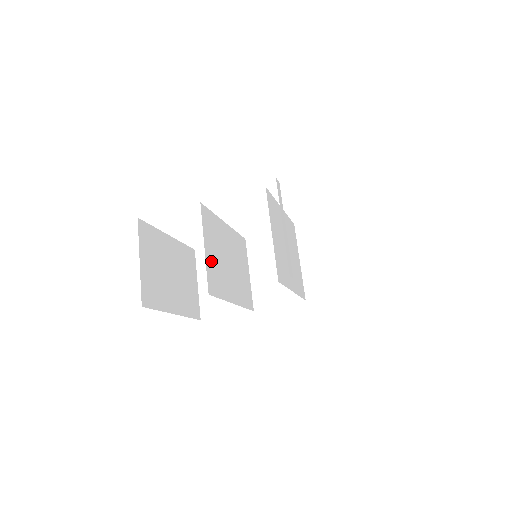
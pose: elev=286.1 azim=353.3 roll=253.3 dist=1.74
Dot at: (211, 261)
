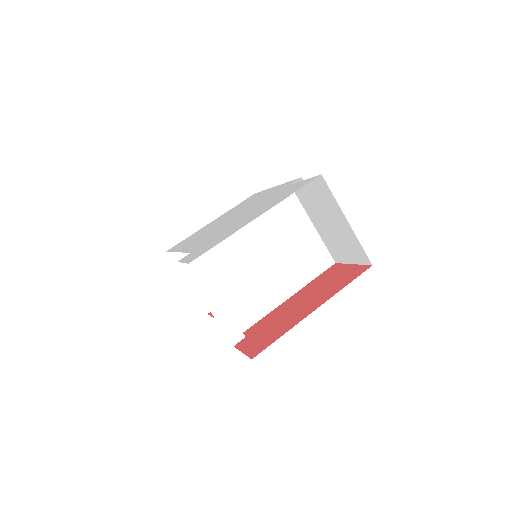
Dot at: occluded
